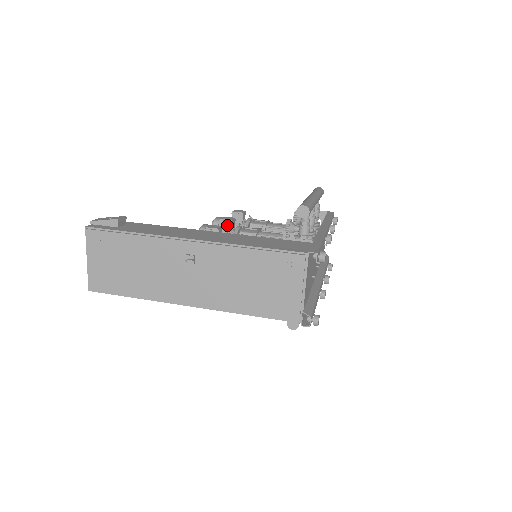
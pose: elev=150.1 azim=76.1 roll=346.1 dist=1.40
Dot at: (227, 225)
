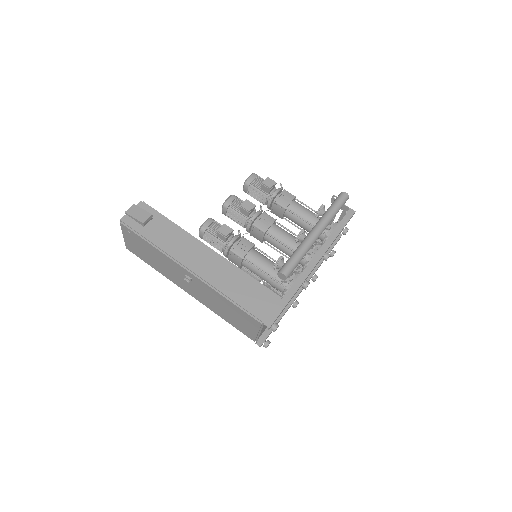
Dot at: (245, 212)
